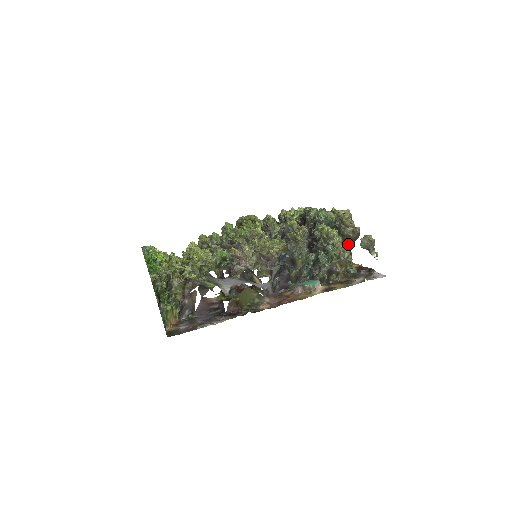
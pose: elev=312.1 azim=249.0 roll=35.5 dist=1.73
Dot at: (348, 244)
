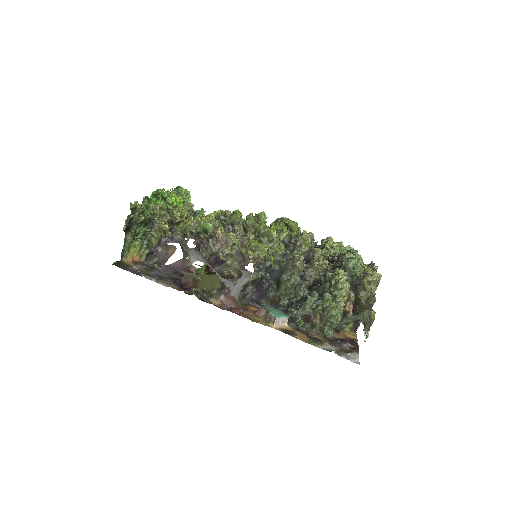
Dot at: (357, 309)
